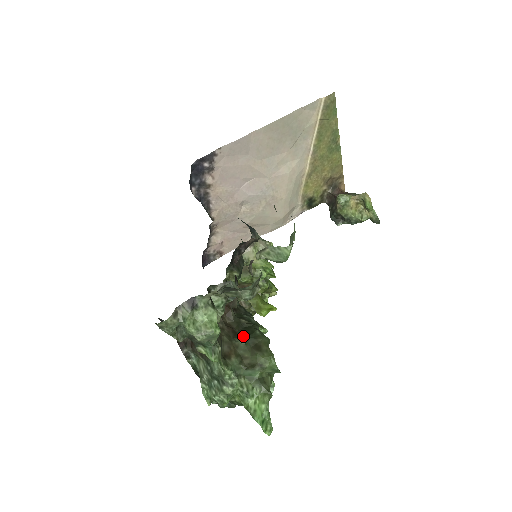
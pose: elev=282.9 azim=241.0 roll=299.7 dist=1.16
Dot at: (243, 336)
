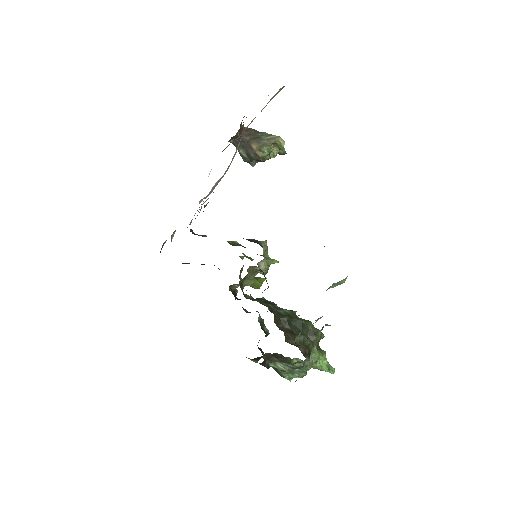
Dot at: (299, 331)
